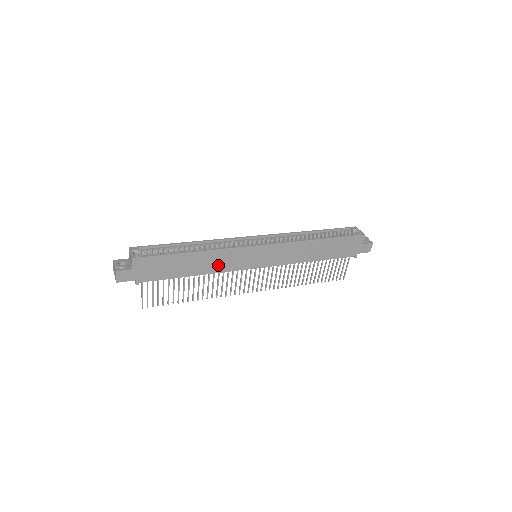
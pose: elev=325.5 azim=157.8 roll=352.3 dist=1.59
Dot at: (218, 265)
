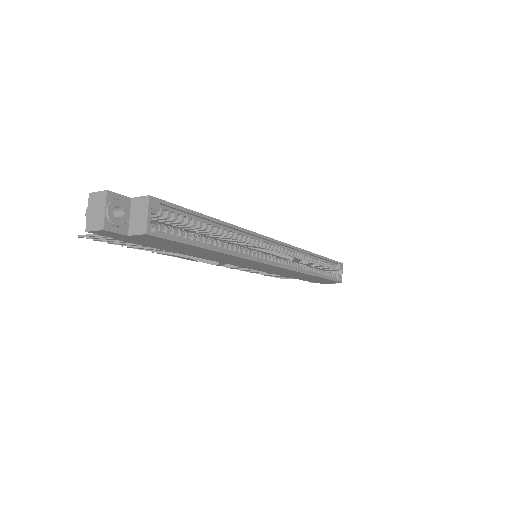
Dot at: (219, 259)
